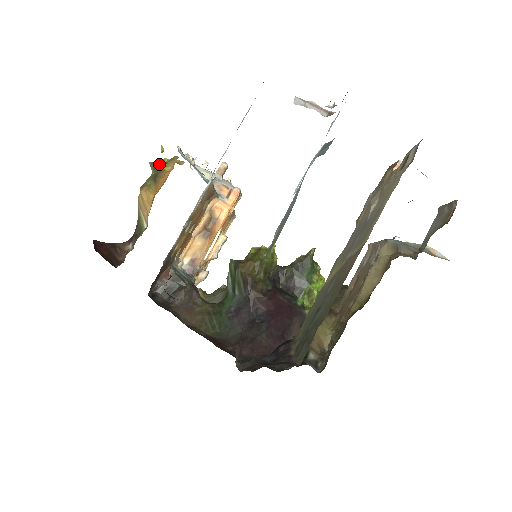
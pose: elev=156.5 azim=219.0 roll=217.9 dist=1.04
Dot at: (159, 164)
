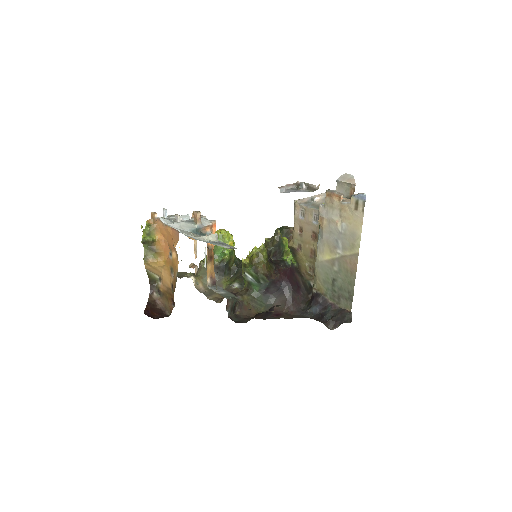
Dot at: (145, 237)
